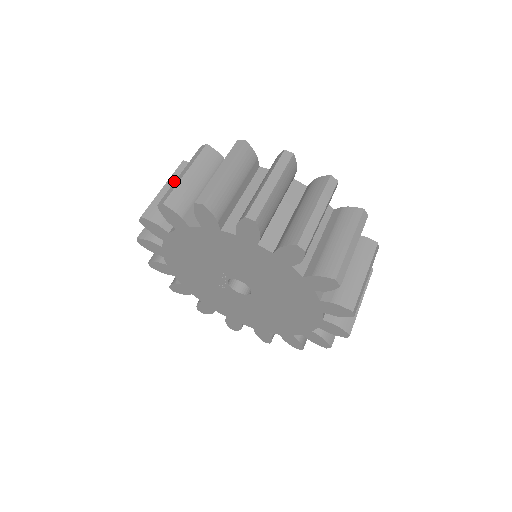
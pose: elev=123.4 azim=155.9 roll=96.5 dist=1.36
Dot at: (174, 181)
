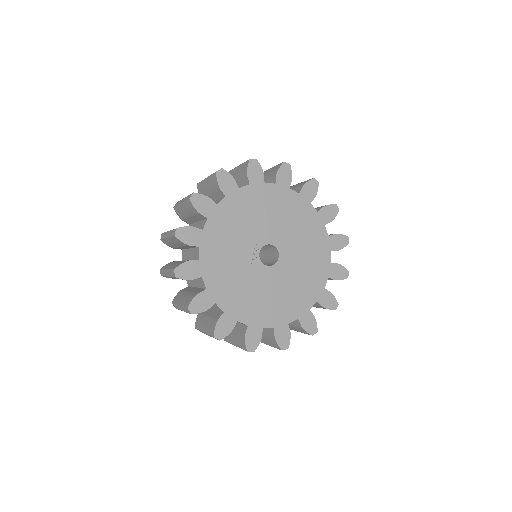
Dot at: occluded
